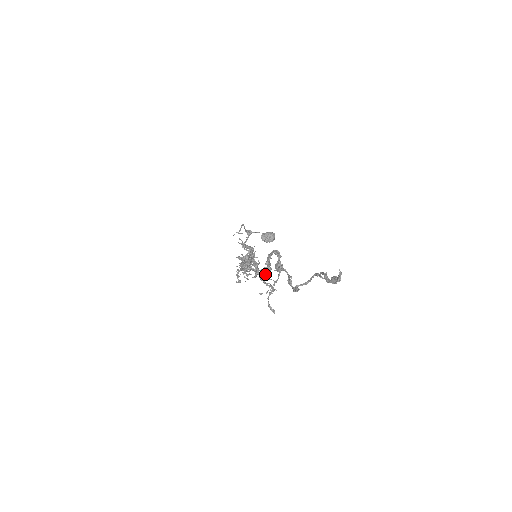
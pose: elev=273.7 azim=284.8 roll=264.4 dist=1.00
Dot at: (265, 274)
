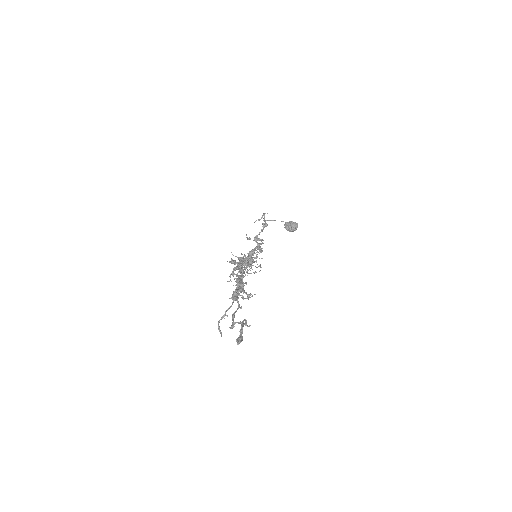
Dot at: (240, 288)
